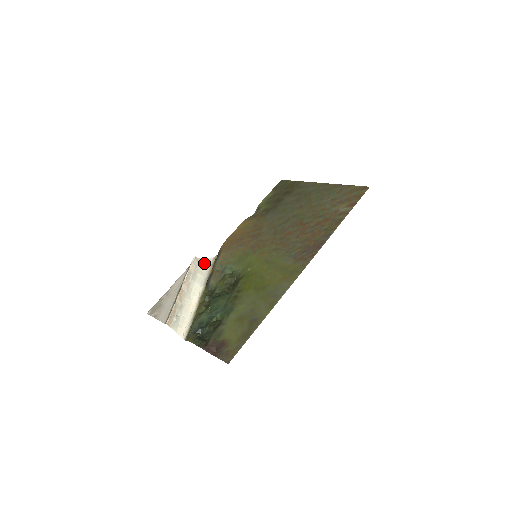
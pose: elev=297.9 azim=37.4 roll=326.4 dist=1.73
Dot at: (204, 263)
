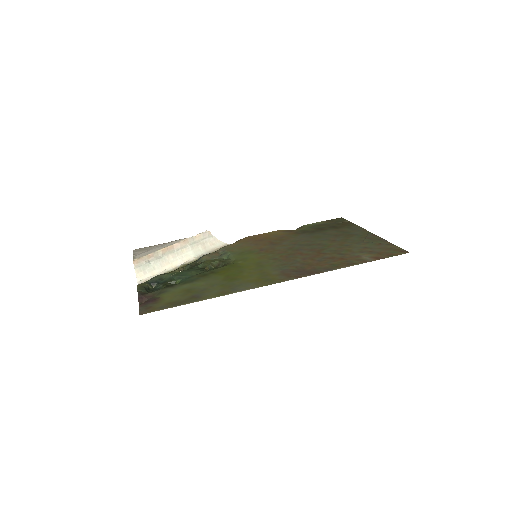
Dot at: (214, 242)
